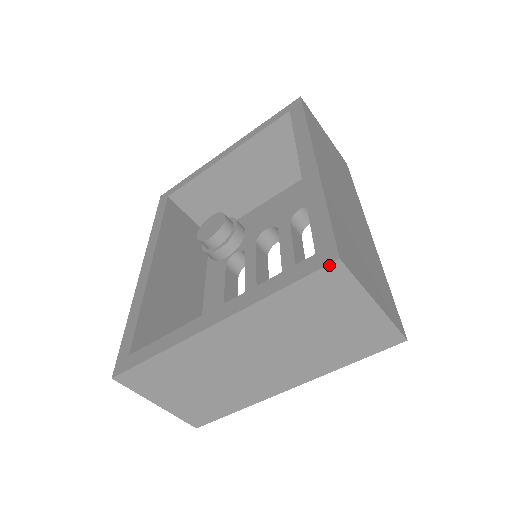
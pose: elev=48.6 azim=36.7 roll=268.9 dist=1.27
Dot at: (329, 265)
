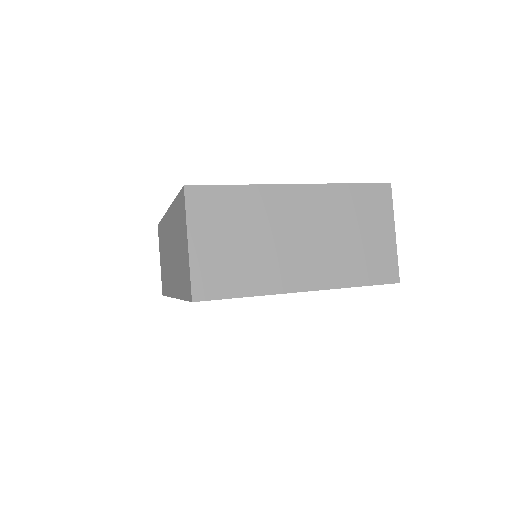
Dot at: (384, 183)
